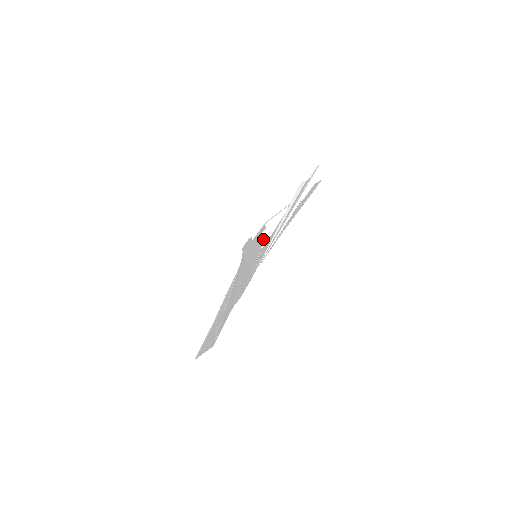
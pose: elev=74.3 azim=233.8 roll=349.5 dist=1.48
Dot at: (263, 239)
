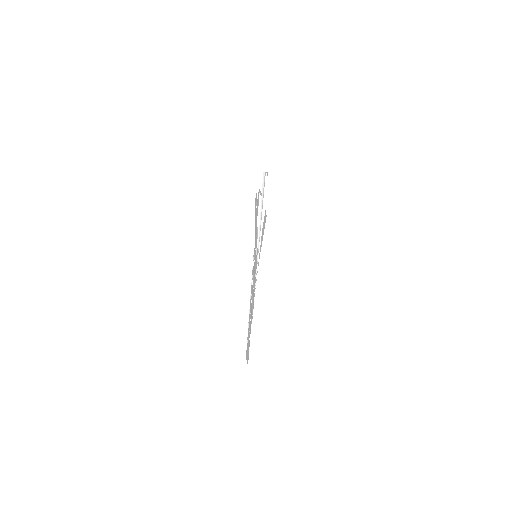
Dot at: (257, 231)
